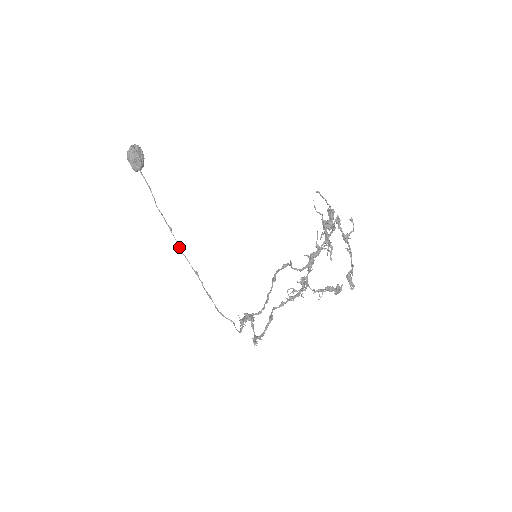
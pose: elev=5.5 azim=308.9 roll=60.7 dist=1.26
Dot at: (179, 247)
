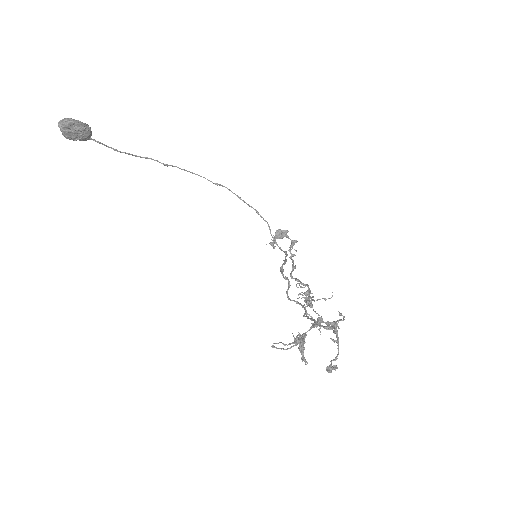
Dot at: occluded
